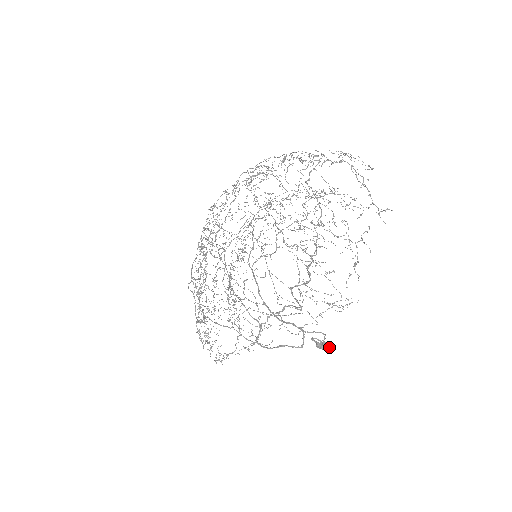
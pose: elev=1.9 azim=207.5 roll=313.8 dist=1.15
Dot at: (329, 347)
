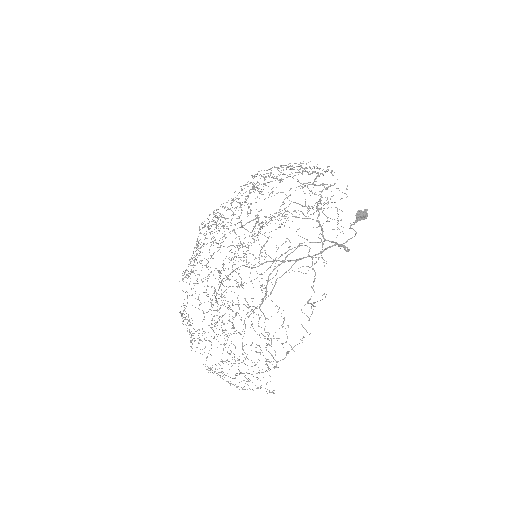
Dot at: (365, 209)
